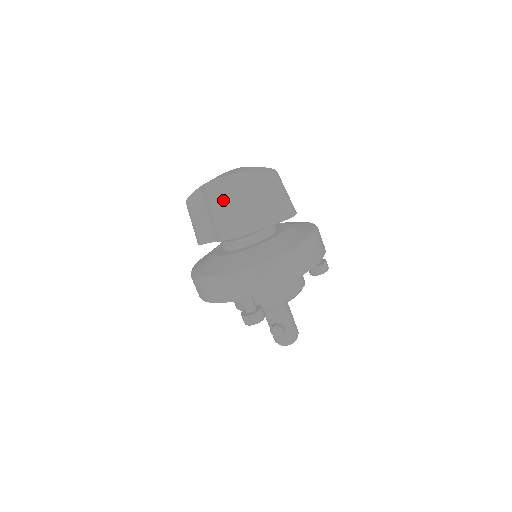
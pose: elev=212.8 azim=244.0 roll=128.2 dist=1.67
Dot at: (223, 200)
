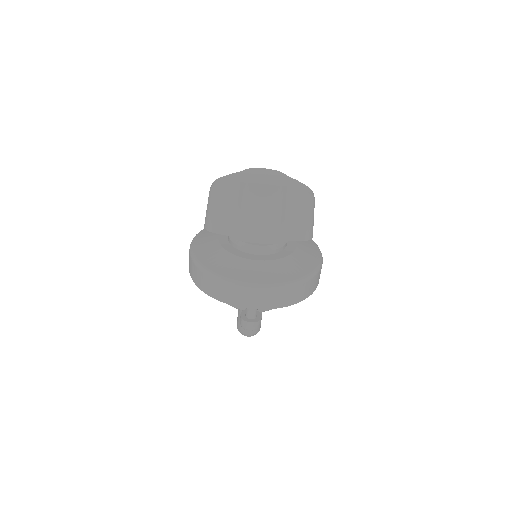
Dot at: (260, 206)
